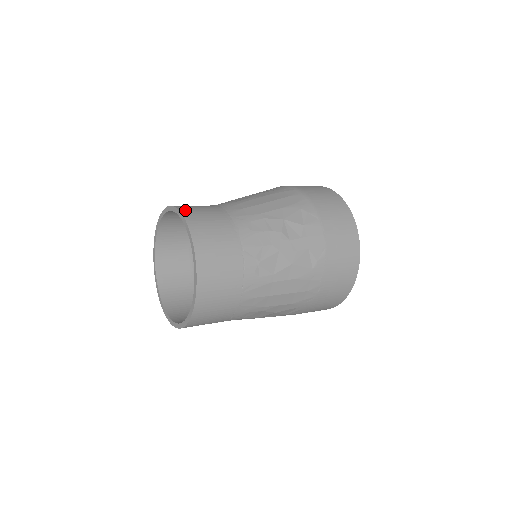
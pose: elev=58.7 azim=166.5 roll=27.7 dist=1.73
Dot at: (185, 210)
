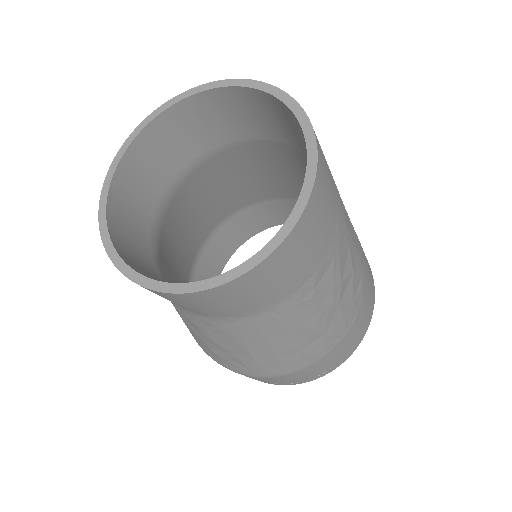
Dot at: occluded
